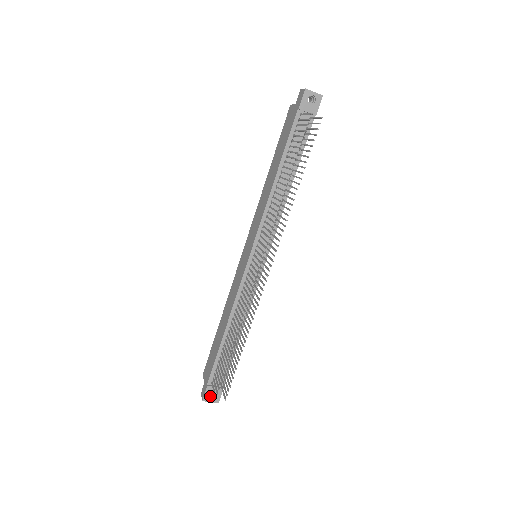
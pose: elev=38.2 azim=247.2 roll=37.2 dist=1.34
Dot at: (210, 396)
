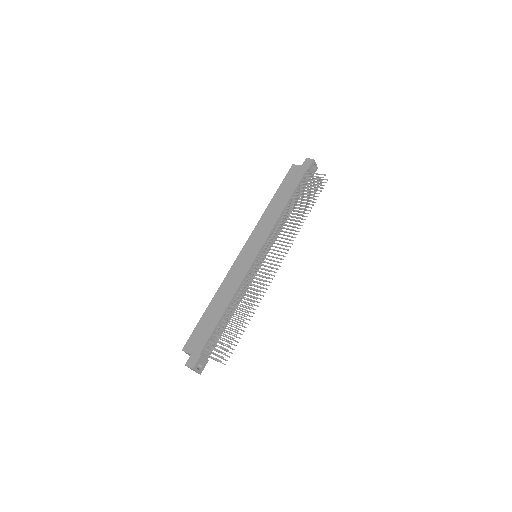
Dot at: occluded
